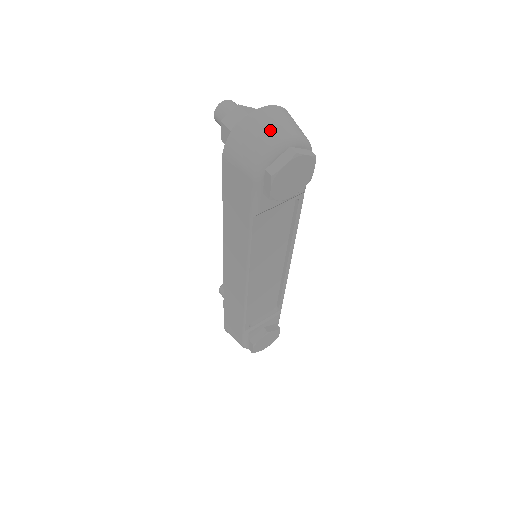
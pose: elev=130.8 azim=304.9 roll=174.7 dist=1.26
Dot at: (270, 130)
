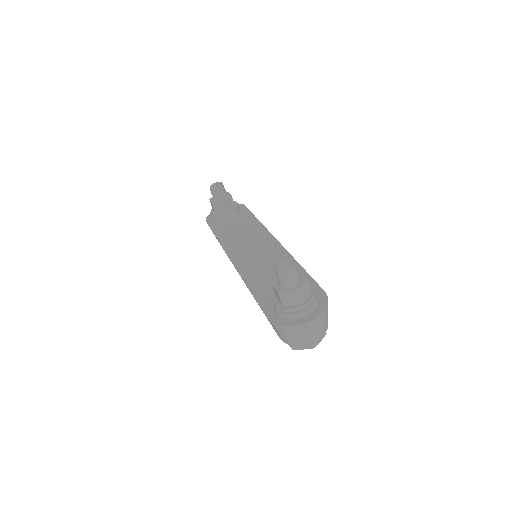
Dot at: (307, 337)
